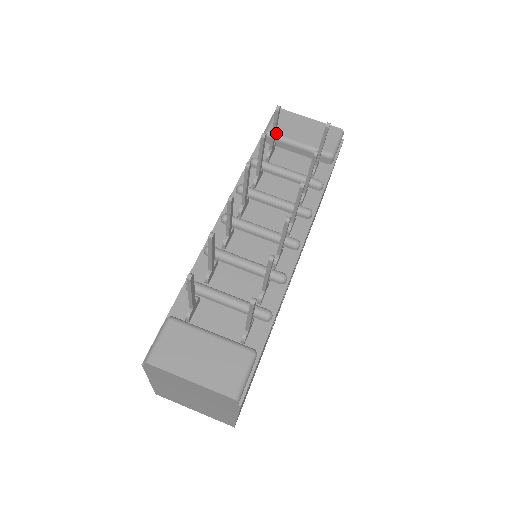
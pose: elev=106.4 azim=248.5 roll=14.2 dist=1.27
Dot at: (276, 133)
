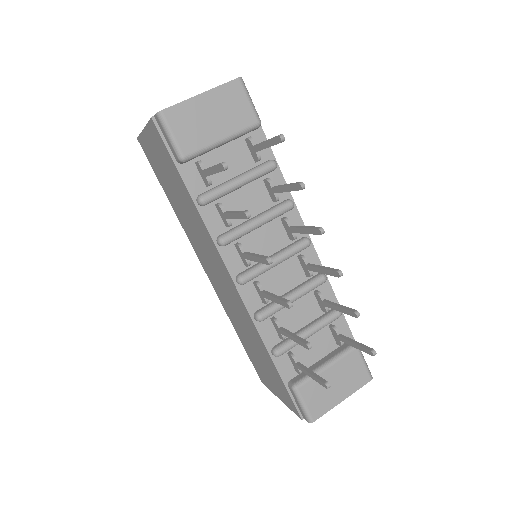
Dot at: (193, 151)
